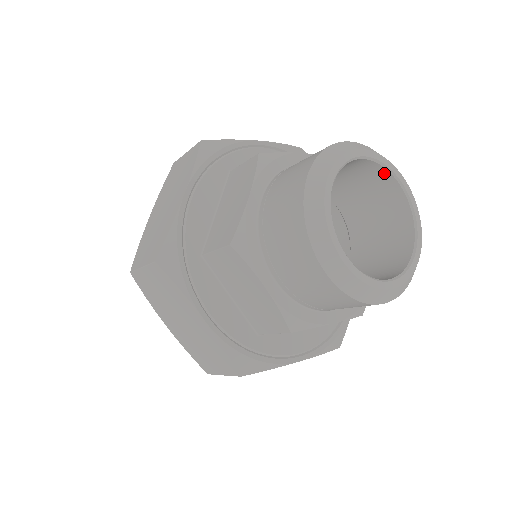
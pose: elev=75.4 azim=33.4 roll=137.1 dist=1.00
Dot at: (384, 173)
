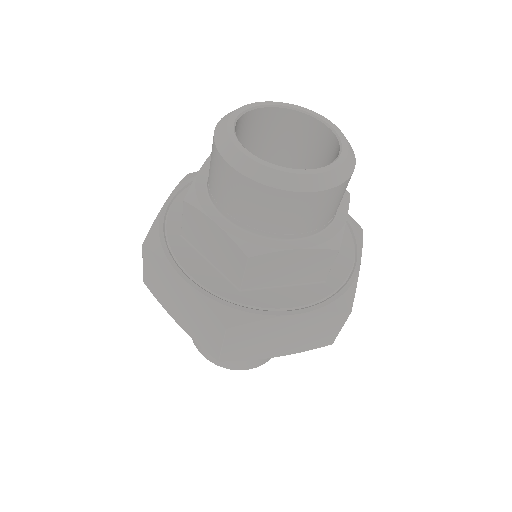
Dot at: (302, 117)
